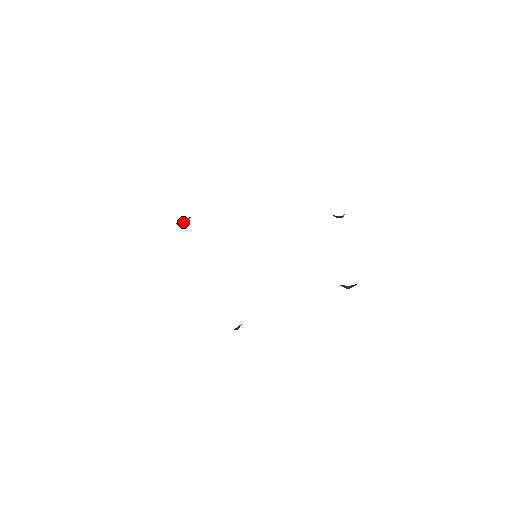
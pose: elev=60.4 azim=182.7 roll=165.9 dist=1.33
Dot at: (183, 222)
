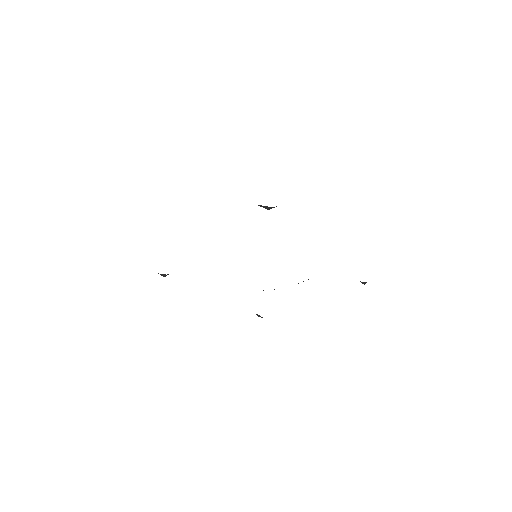
Dot at: (264, 207)
